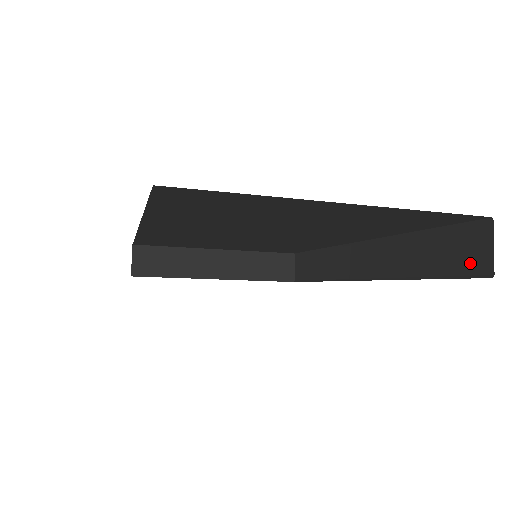
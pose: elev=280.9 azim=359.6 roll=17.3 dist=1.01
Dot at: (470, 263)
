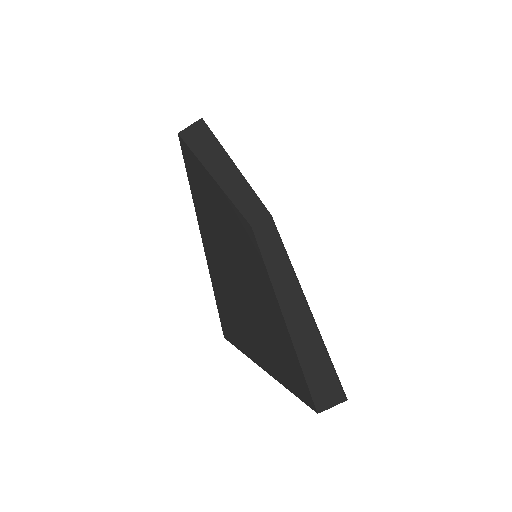
Dot at: (320, 394)
